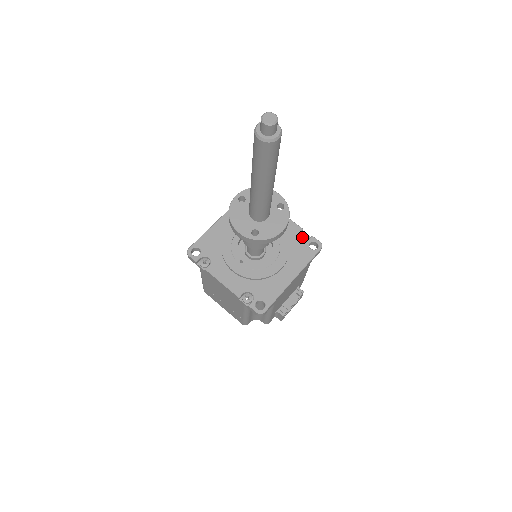
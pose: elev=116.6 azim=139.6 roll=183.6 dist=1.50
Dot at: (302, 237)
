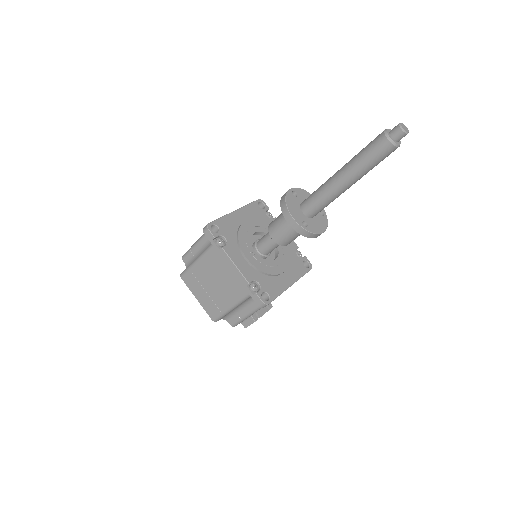
Dot at: (297, 254)
